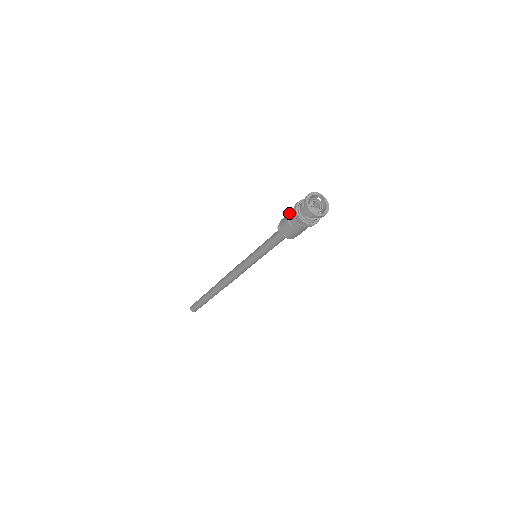
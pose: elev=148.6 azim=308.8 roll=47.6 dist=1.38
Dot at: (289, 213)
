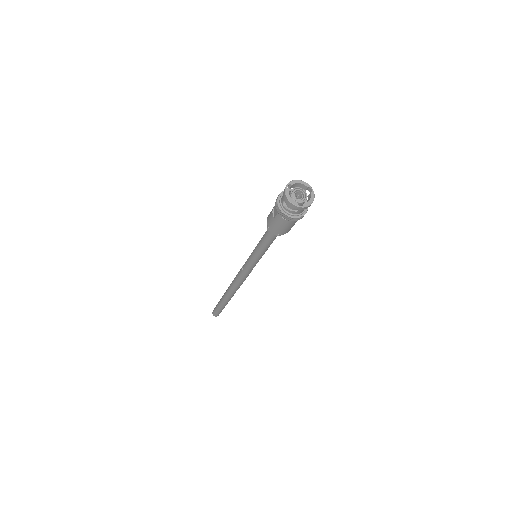
Dot at: occluded
